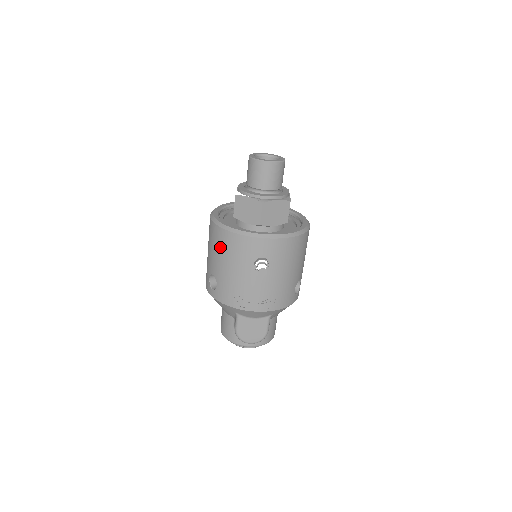
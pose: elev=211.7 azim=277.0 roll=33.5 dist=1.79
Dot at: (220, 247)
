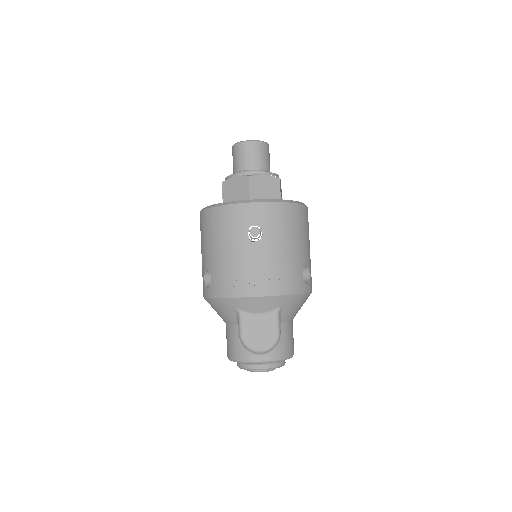
Dot at: (210, 230)
